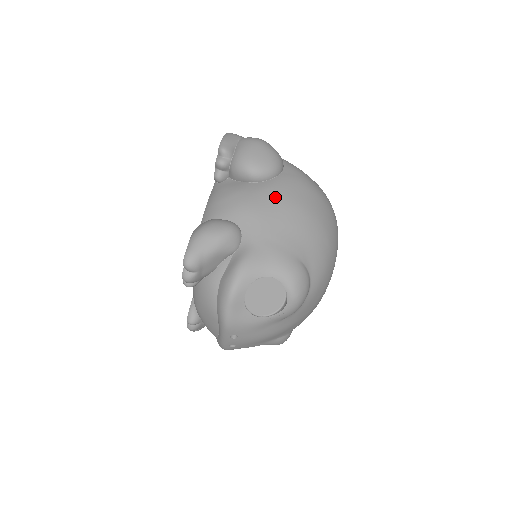
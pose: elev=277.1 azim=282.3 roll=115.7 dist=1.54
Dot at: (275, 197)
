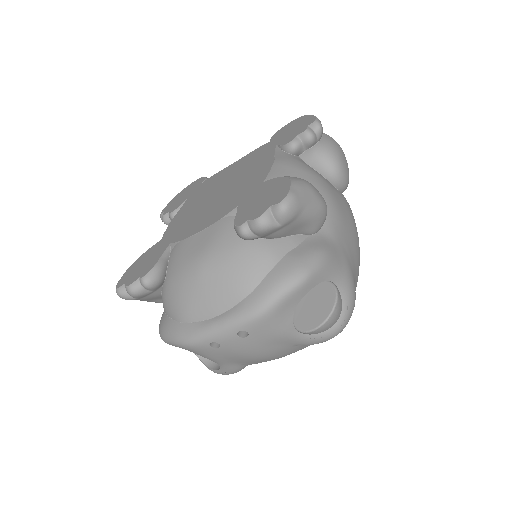
Dot at: (348, 211)
